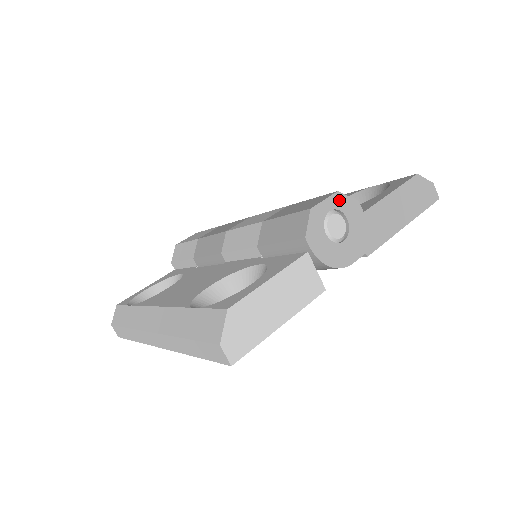
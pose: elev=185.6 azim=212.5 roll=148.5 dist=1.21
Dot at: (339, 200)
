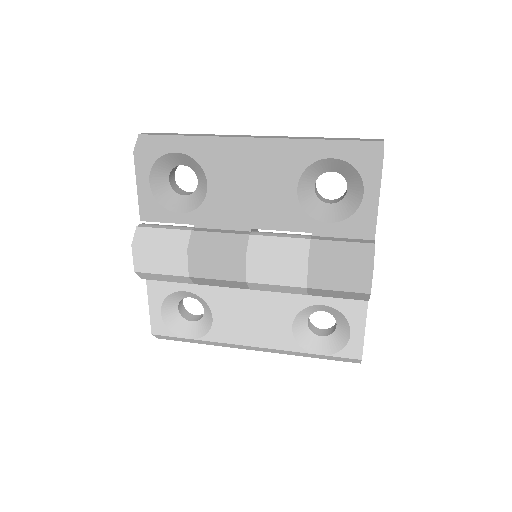
Dot at: (373, 265)
